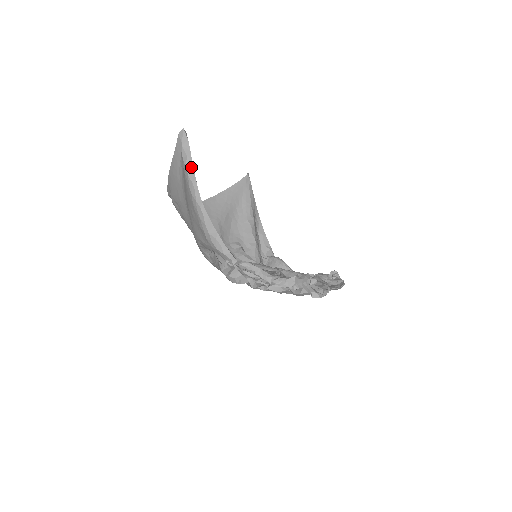
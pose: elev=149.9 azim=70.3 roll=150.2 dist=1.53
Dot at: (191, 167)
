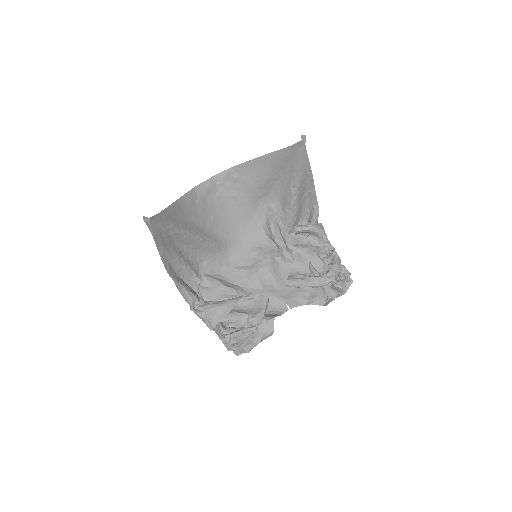
Dot at: (156, 243)
